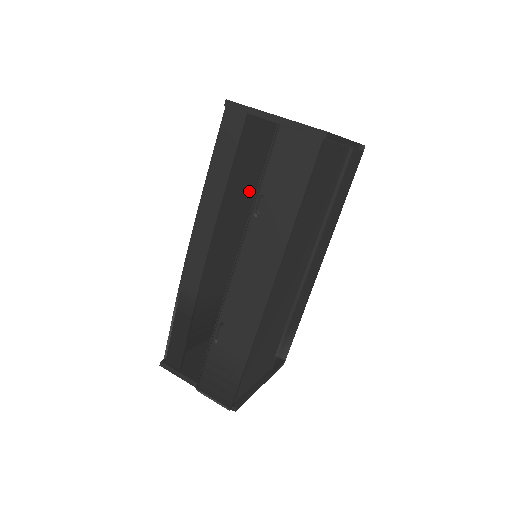
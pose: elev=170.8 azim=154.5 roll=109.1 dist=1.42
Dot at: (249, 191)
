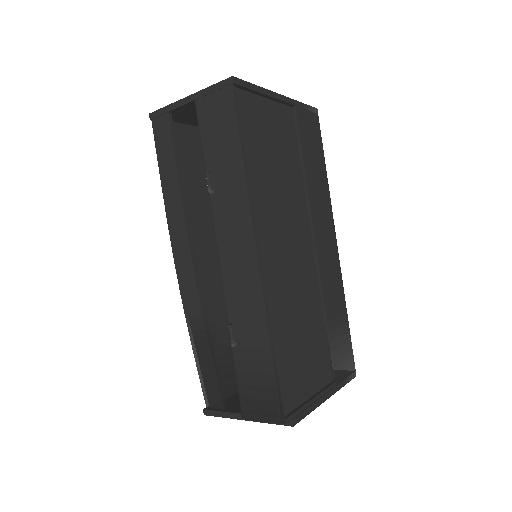
Dot at: occluded
